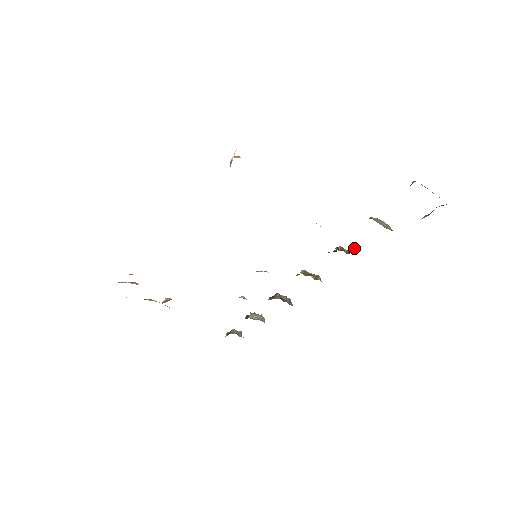
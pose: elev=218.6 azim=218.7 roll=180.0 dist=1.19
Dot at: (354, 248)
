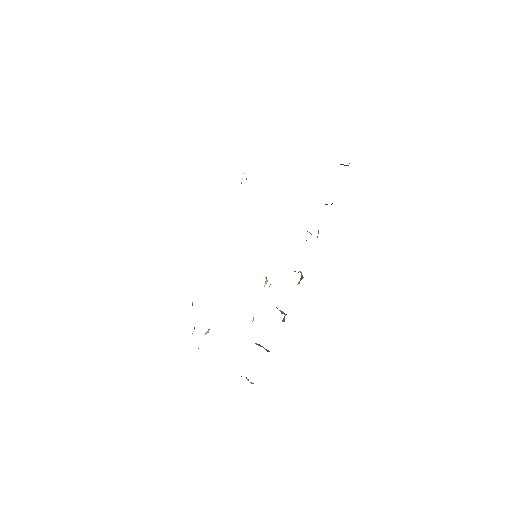
Dot at: occluded
